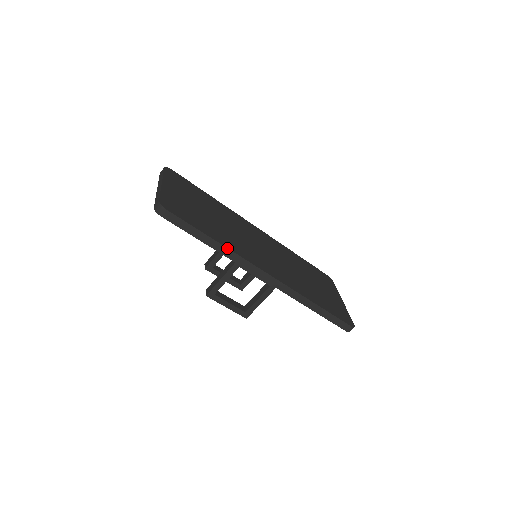
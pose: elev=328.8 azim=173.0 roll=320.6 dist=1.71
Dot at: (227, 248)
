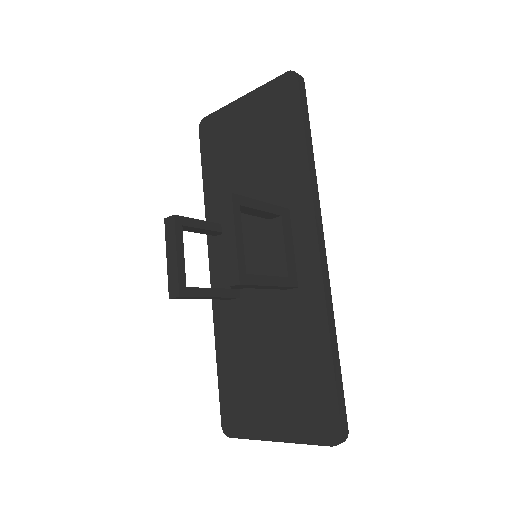
Dot at: (315, 169)
